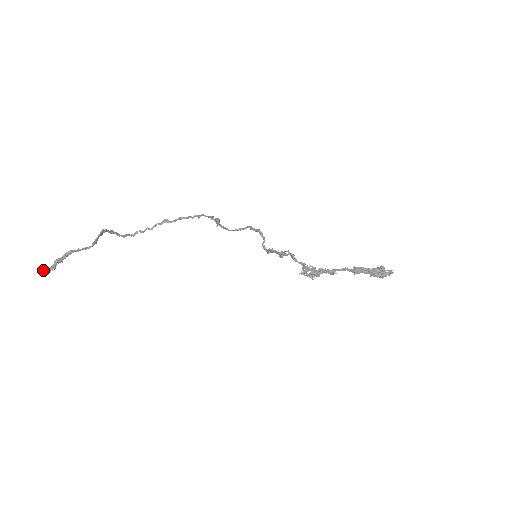
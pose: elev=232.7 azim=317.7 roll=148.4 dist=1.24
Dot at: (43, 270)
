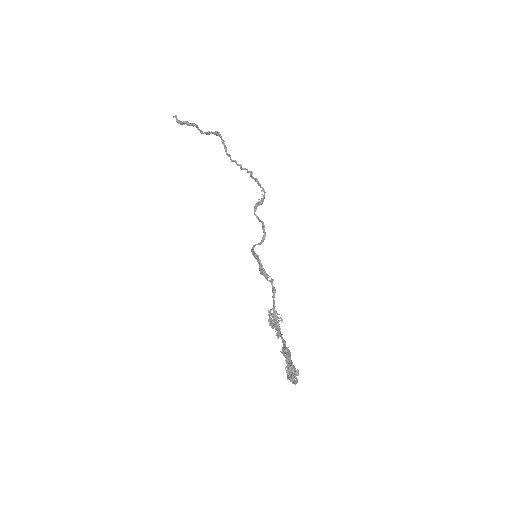
Dot at: (176, 117)
